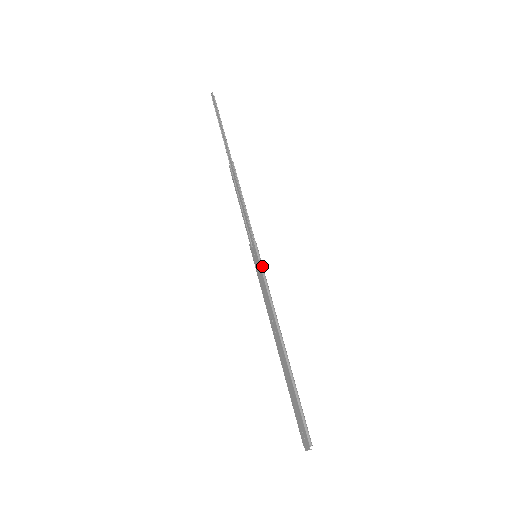
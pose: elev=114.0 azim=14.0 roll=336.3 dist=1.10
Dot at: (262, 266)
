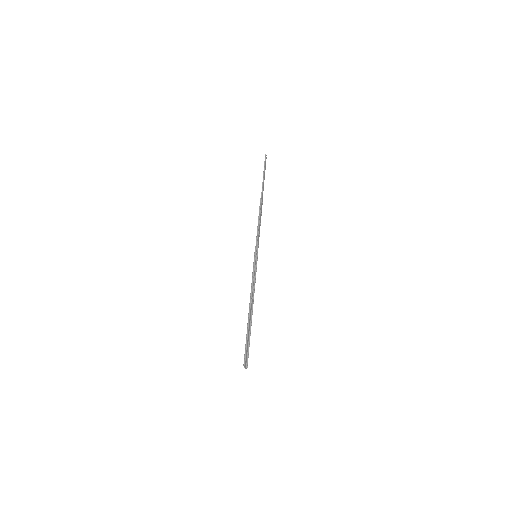
Dot at: (254, 262)
